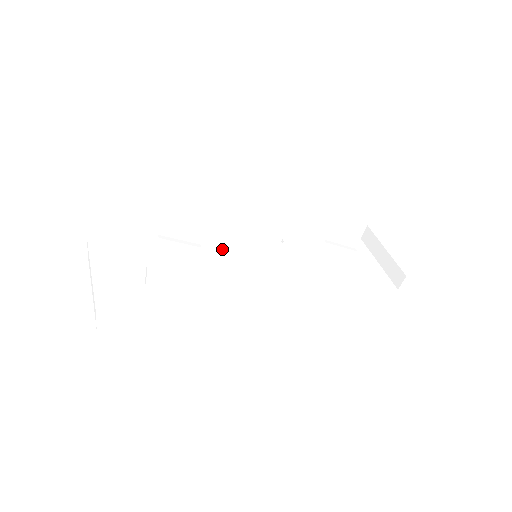
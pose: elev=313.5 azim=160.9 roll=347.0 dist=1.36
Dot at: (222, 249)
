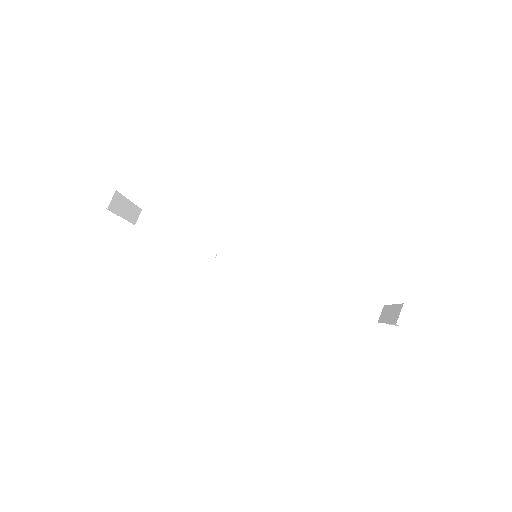
Dot at: (227, 218)
